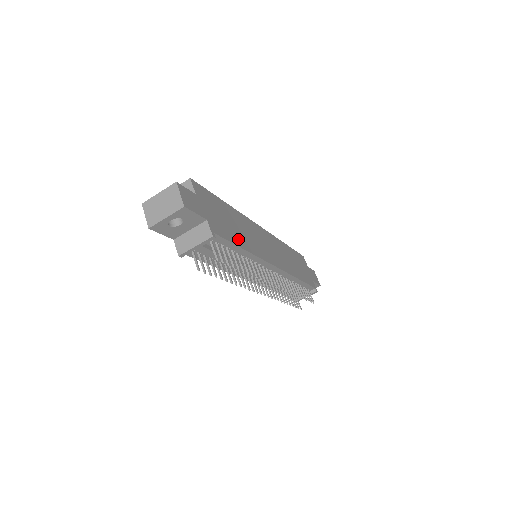
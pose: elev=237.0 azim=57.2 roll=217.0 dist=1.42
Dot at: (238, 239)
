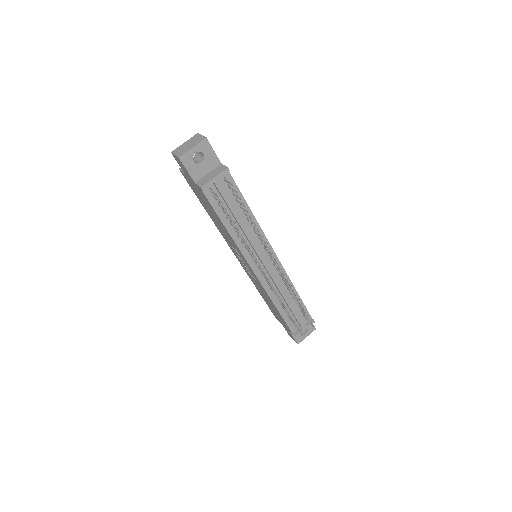
Dot at: occluded
